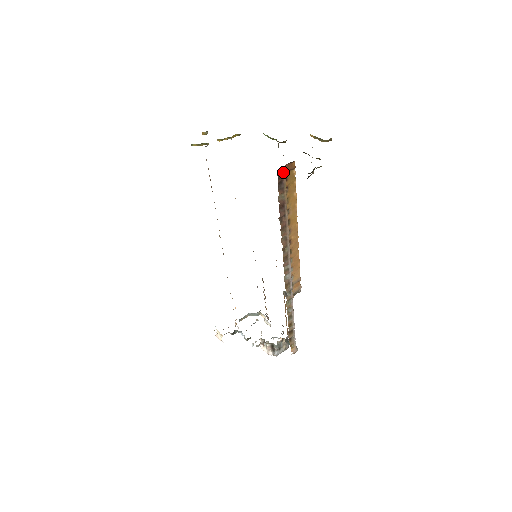
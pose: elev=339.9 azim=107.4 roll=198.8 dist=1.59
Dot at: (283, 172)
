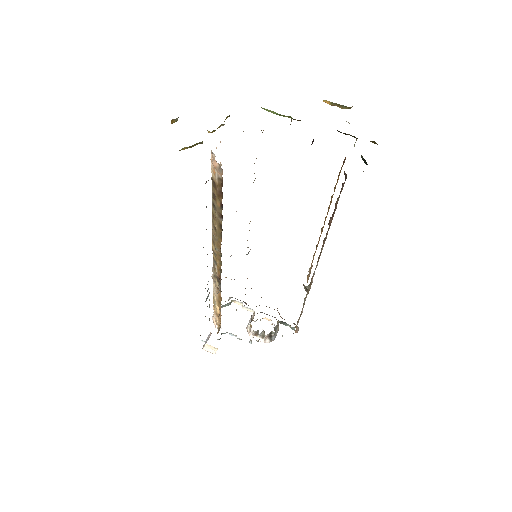
Dot at: (344, 172)
